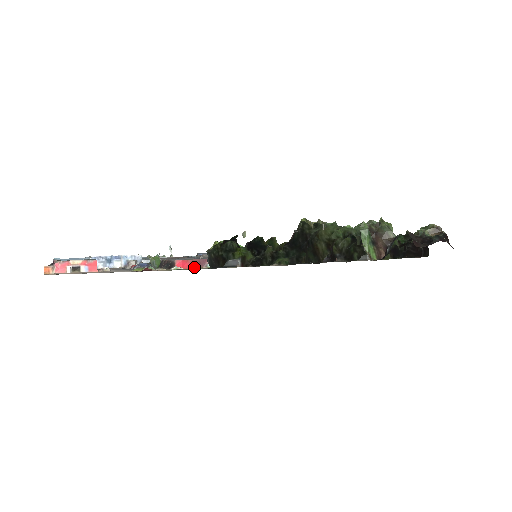
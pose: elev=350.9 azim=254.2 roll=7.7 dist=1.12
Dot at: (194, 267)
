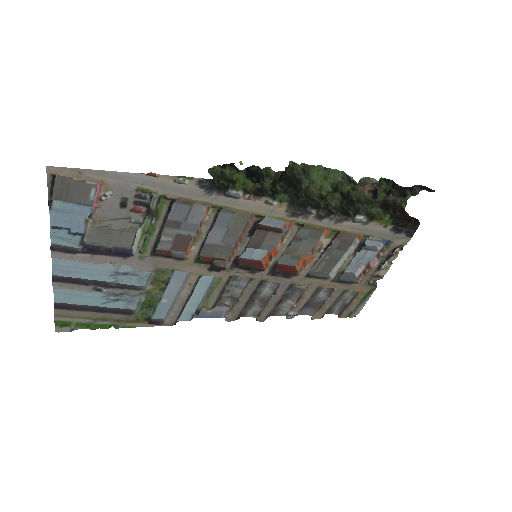
Dot at: occluded
